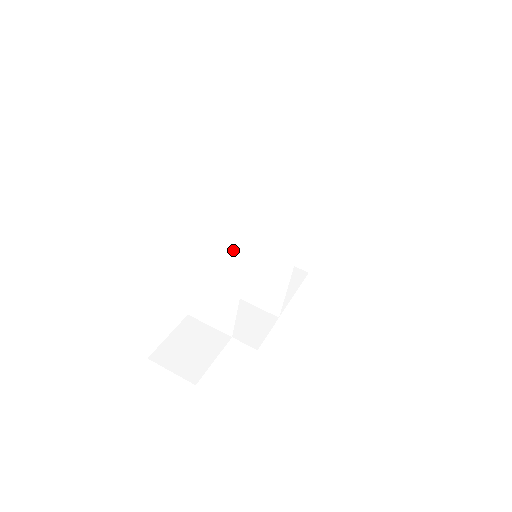
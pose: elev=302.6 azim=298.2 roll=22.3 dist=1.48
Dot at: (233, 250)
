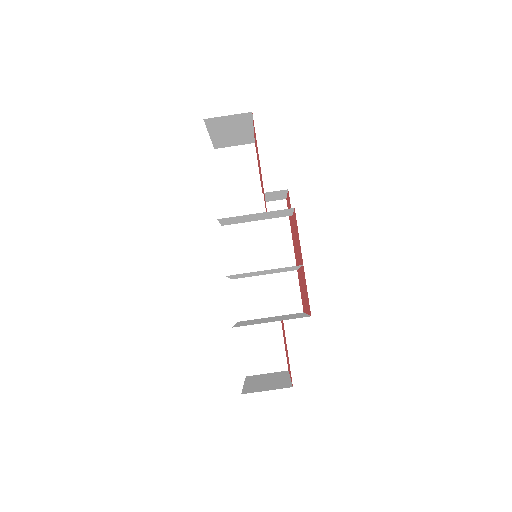
Dot at: occluded
